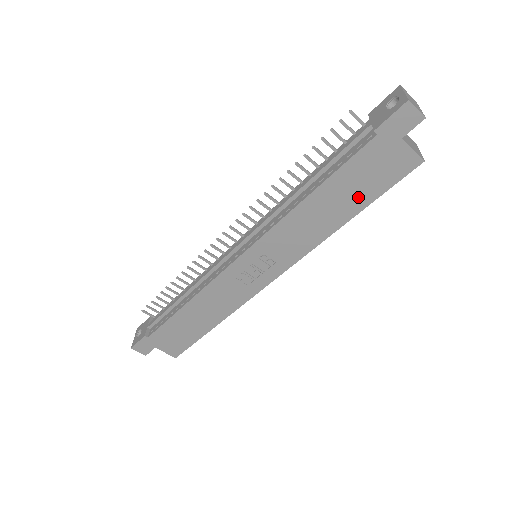
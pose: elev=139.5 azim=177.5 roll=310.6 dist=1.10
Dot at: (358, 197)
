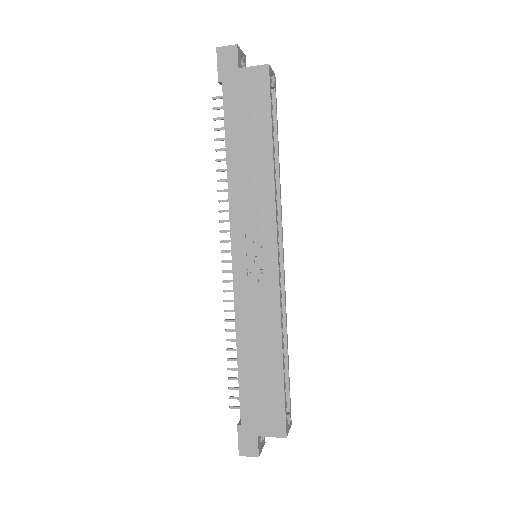
Dot at: (258, 129)
